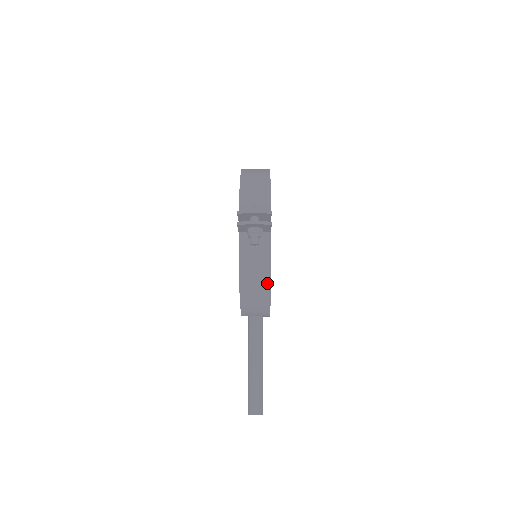
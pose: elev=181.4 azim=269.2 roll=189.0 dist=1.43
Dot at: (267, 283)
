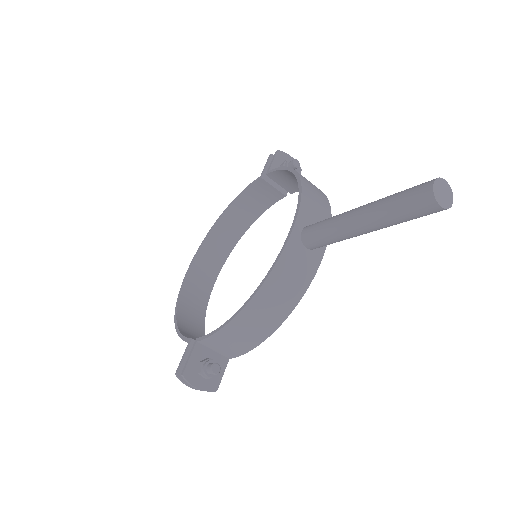
Dot at: (319, 189)
